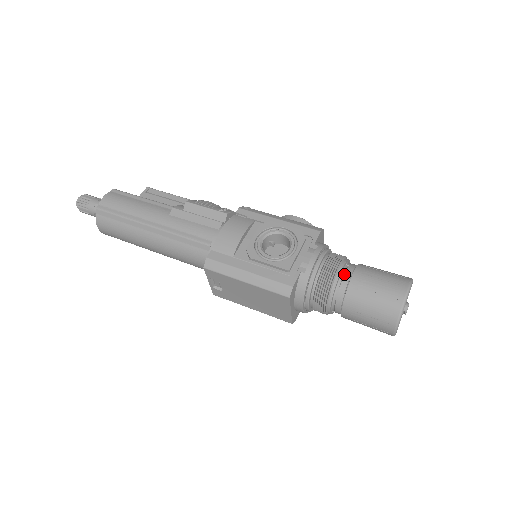
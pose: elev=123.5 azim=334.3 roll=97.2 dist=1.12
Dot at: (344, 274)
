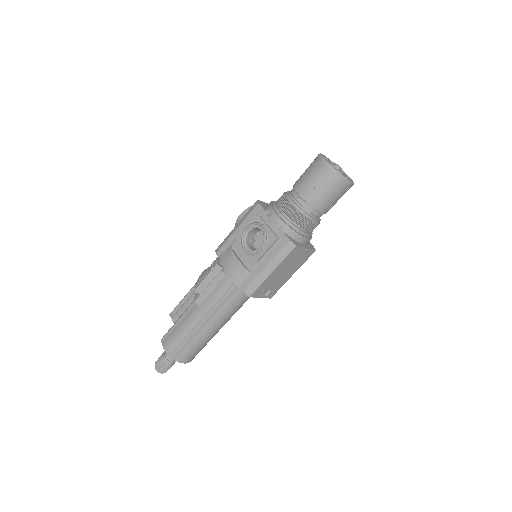
Dot at: (296, 200)
